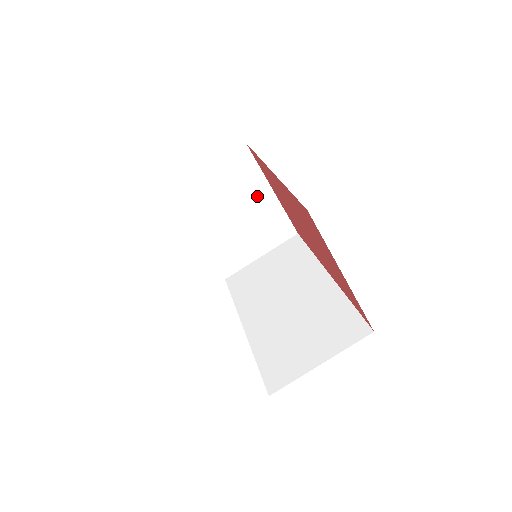
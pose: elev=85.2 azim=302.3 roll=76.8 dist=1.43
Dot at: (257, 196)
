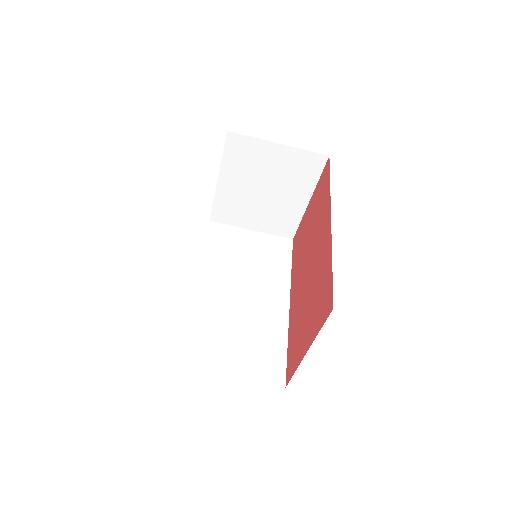
Dot at: (295, 194)
